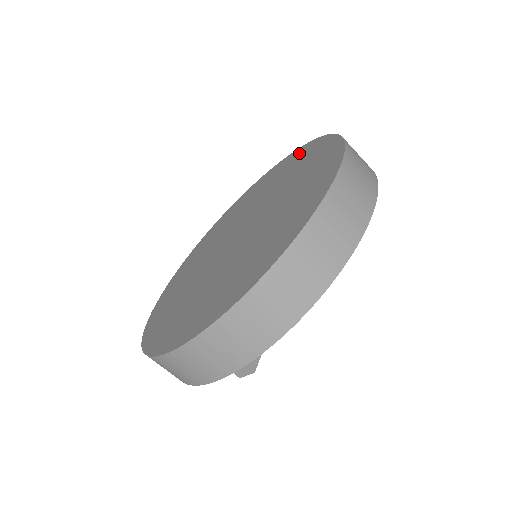
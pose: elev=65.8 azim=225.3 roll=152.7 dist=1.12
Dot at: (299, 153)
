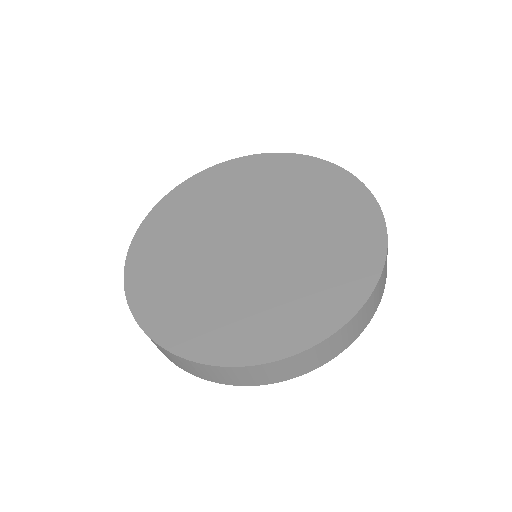
Dot at: (364, 211)
